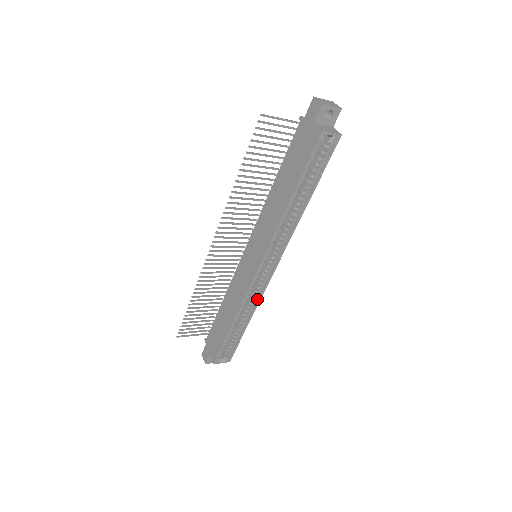
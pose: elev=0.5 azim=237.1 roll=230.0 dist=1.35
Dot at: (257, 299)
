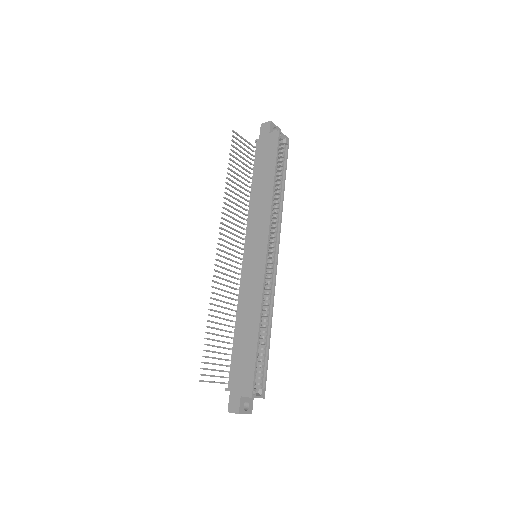
Dot at: (271, 299)
